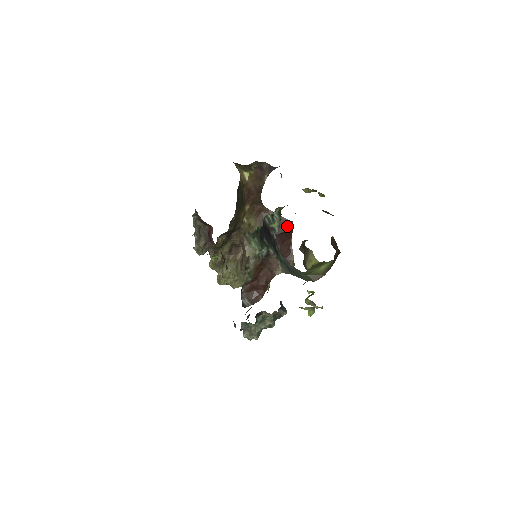
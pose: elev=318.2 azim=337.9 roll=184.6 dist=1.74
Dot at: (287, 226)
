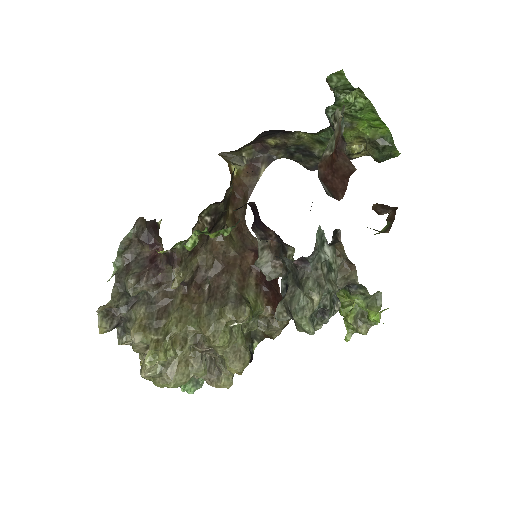
Dot at: occluded
